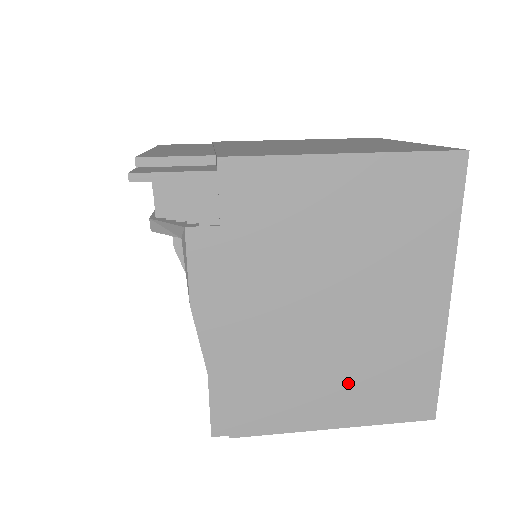
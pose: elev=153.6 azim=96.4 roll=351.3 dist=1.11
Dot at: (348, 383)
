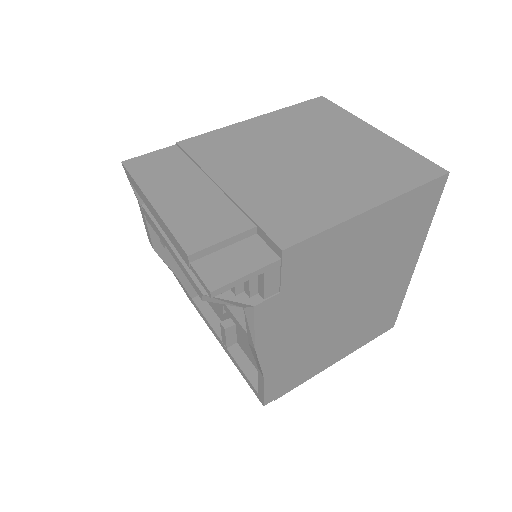
Dot at: (350, 336)
